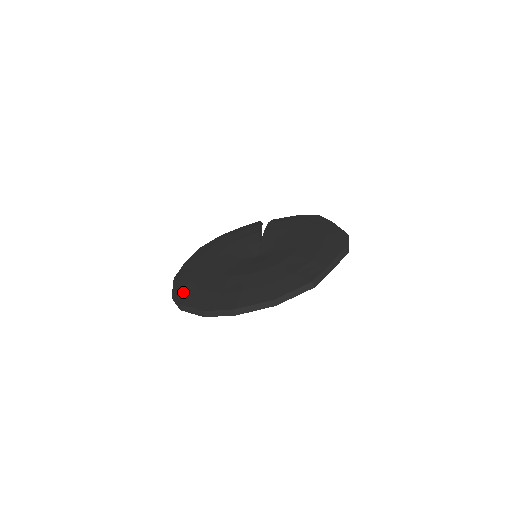
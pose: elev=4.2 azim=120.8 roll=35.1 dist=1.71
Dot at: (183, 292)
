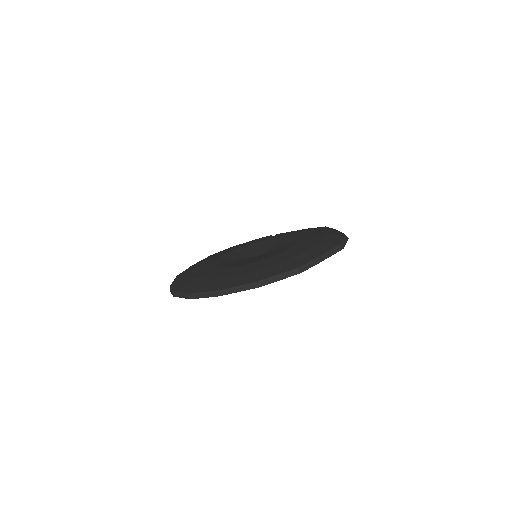
Dot at: (180, 282)
